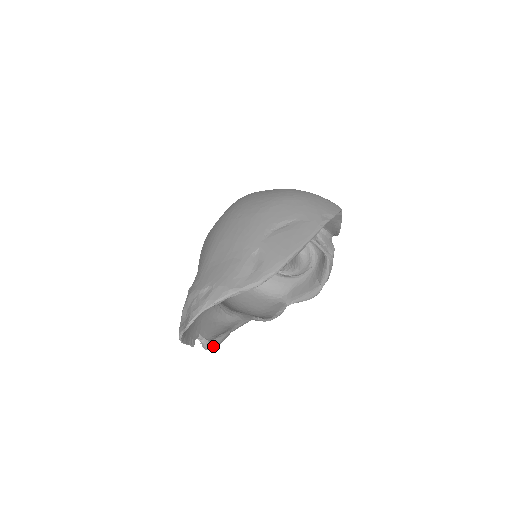
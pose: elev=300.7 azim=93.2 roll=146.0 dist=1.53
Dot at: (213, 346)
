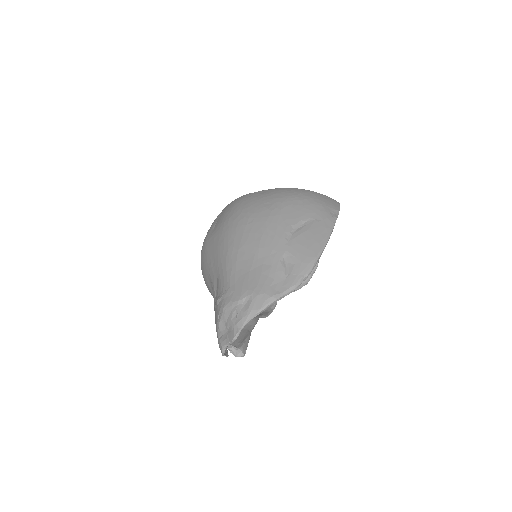
Dot at: (243, 352)
